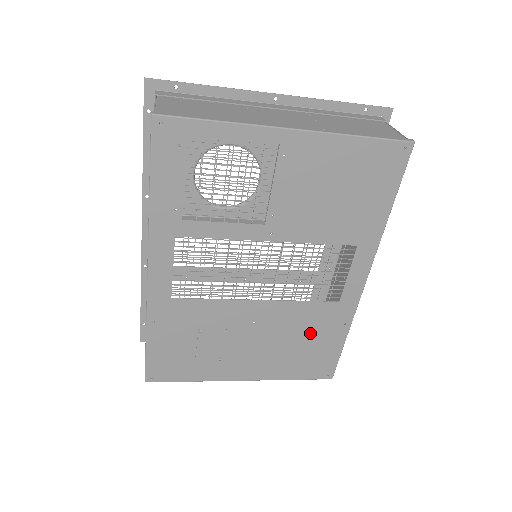
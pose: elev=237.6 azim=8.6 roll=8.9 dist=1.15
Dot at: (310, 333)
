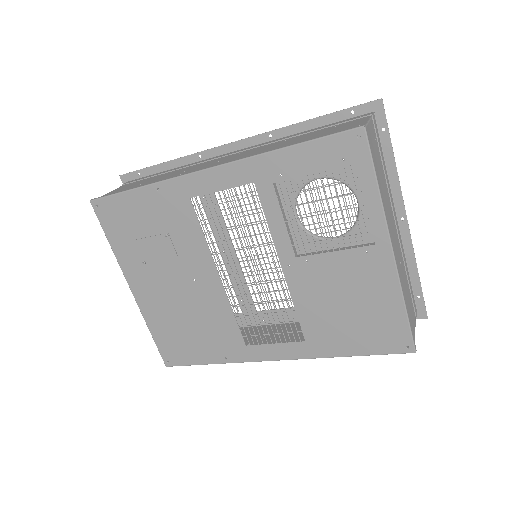
Dot at: (205, 332)
